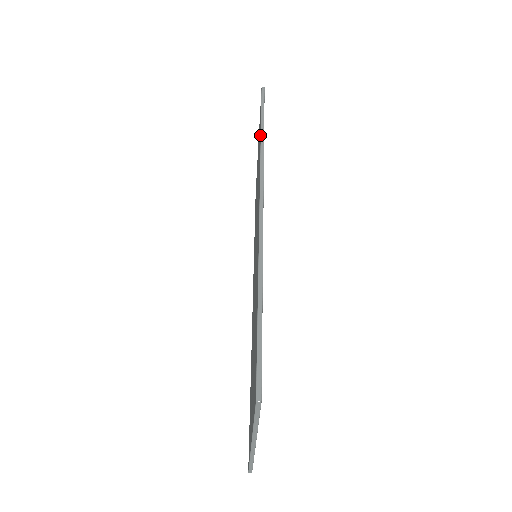
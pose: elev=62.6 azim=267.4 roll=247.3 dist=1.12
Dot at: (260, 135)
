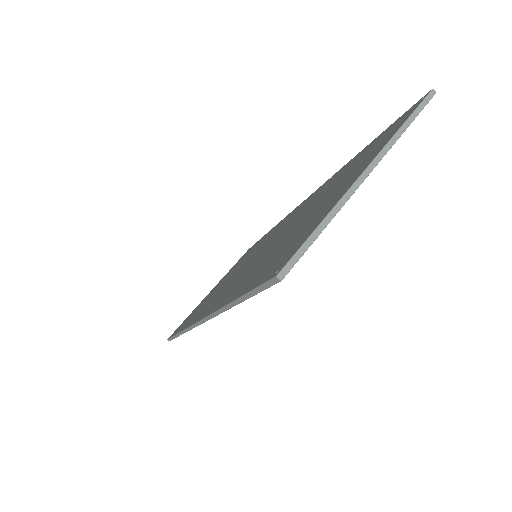
Dot at: (269, 231)
